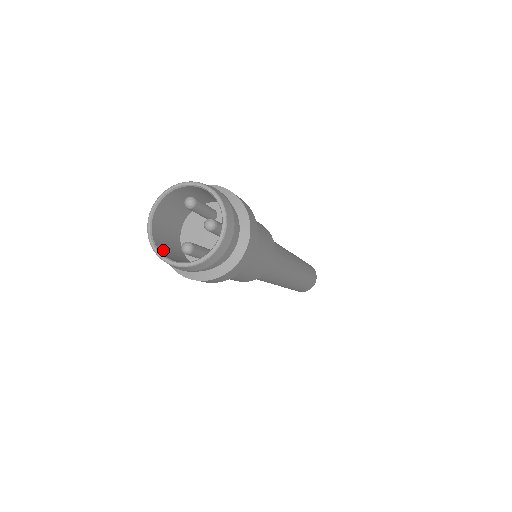
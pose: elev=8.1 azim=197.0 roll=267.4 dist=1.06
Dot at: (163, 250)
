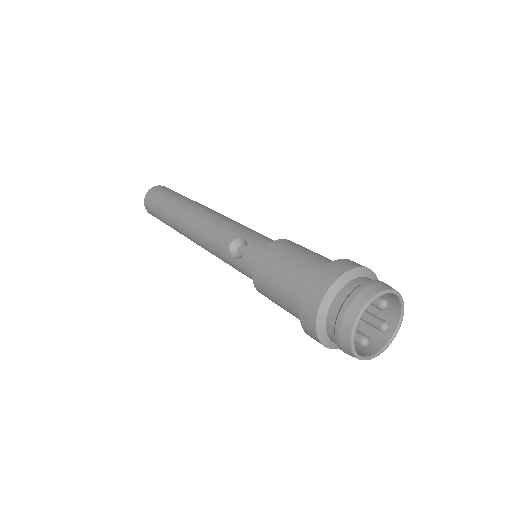
Dot at: (346, 336)
